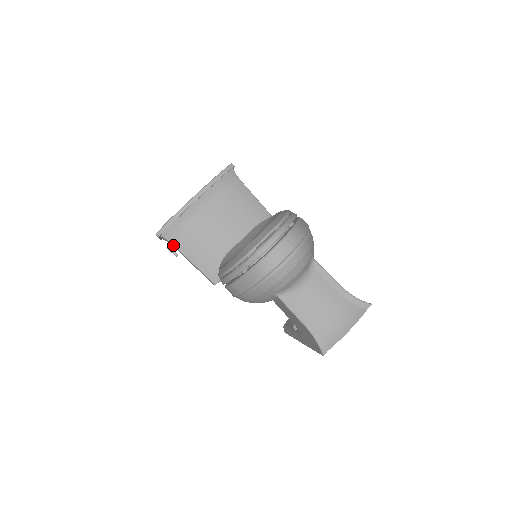
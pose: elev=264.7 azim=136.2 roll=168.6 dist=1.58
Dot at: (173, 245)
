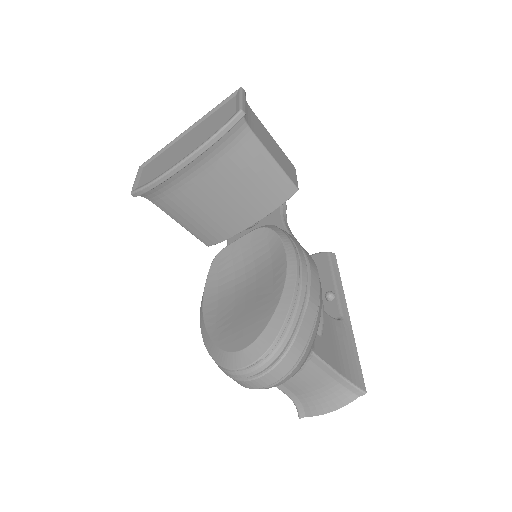
Dot at: (155, 204)
